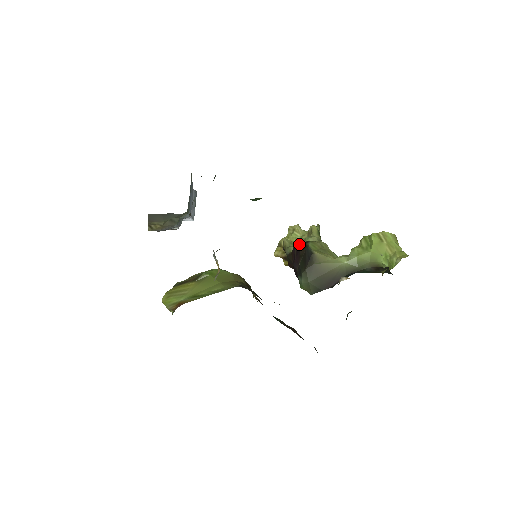
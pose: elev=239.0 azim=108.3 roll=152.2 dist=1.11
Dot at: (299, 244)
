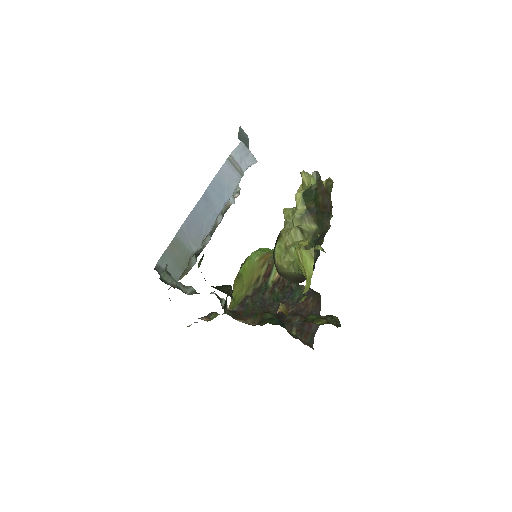
Dot at: occluded
